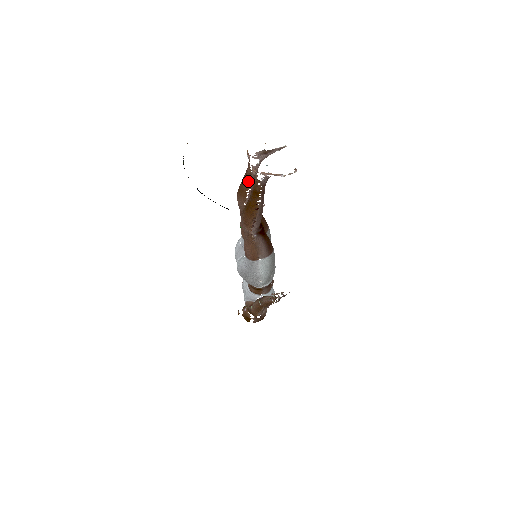
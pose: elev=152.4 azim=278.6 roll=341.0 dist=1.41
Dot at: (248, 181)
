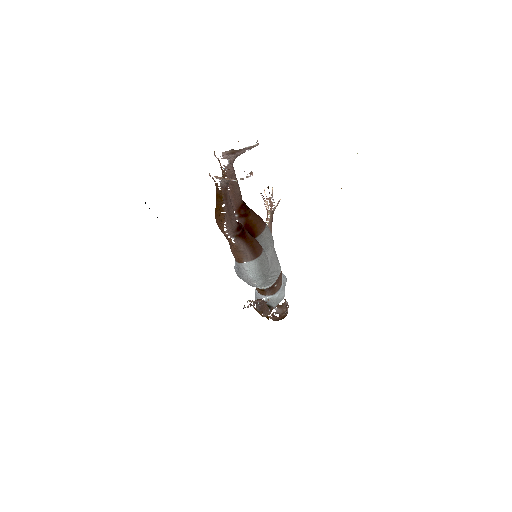
Dot at: occluded
